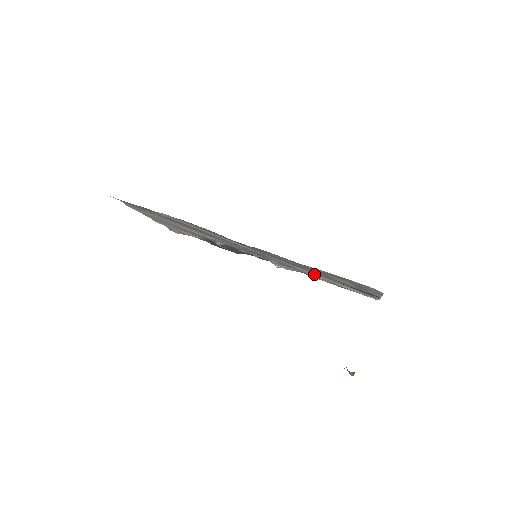
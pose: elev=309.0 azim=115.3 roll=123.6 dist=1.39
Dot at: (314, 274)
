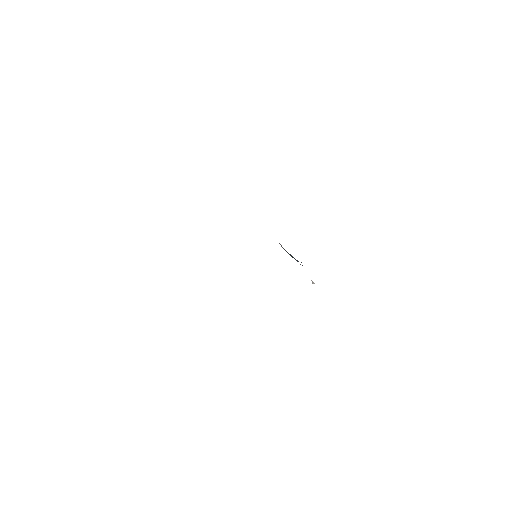
Dot at: occluded
